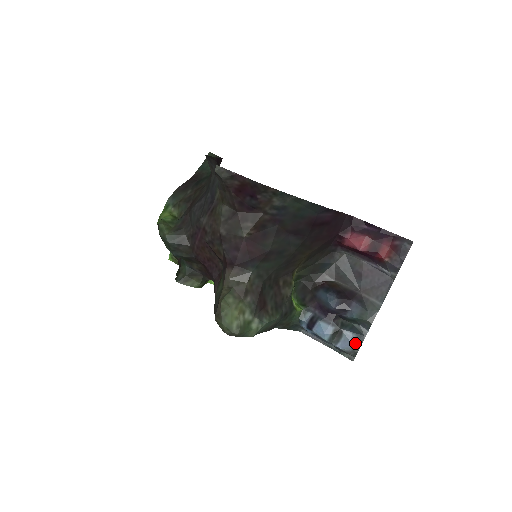
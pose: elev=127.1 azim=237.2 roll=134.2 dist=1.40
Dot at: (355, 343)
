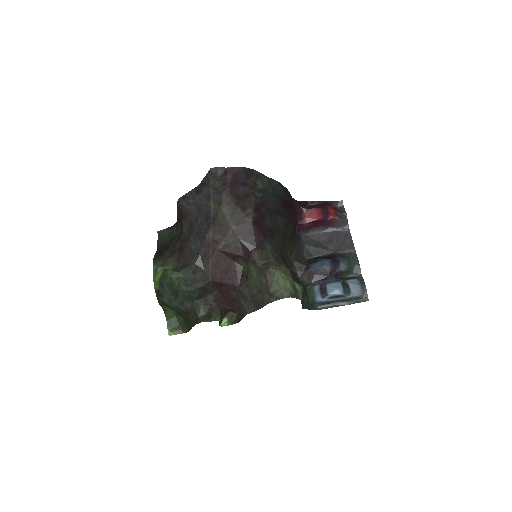
Dot at: (361, 285)
